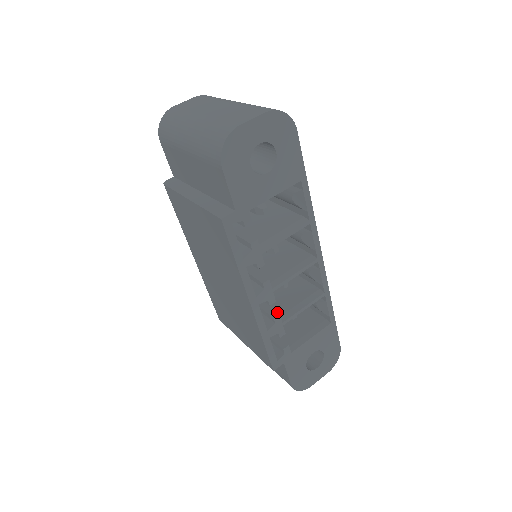
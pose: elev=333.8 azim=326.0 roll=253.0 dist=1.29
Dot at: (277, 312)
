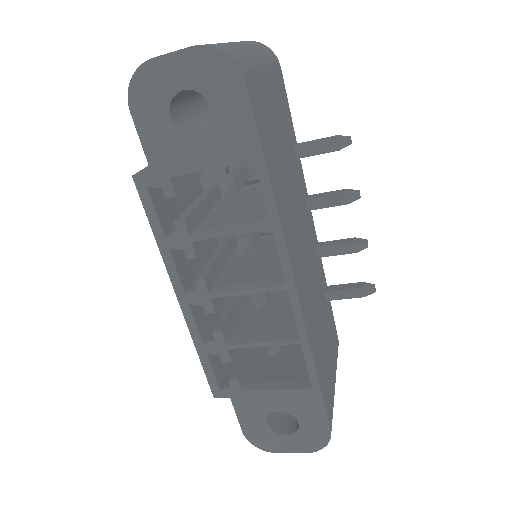
Dot at: (223, 328)
